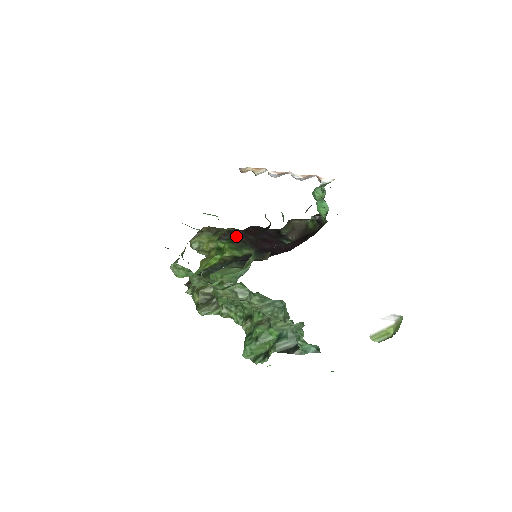
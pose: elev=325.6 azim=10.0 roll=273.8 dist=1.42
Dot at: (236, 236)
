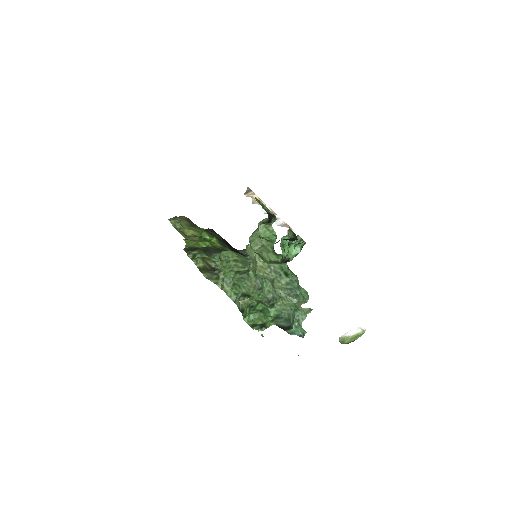
Dot at: occluded
